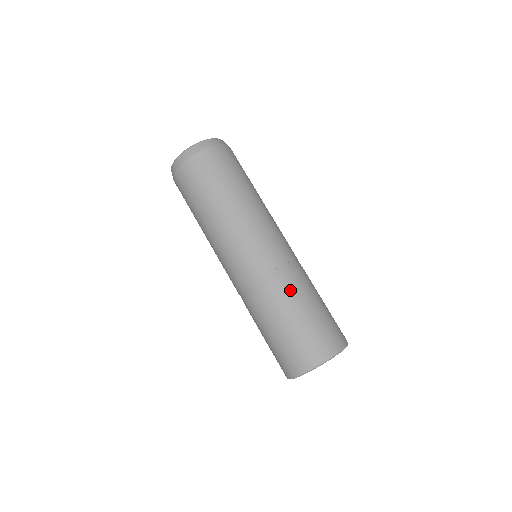
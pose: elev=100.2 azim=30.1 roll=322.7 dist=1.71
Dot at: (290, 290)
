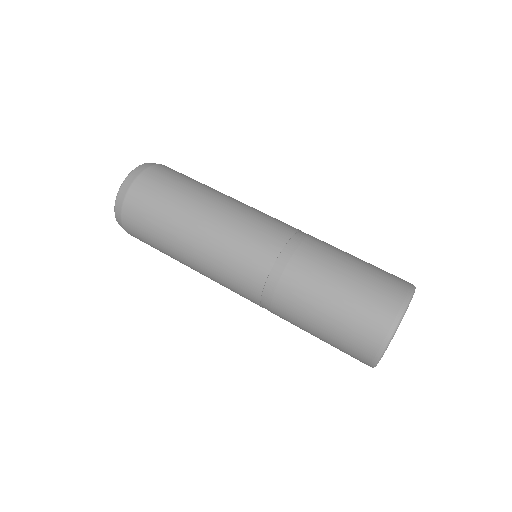
Dot at: (308, 268)
